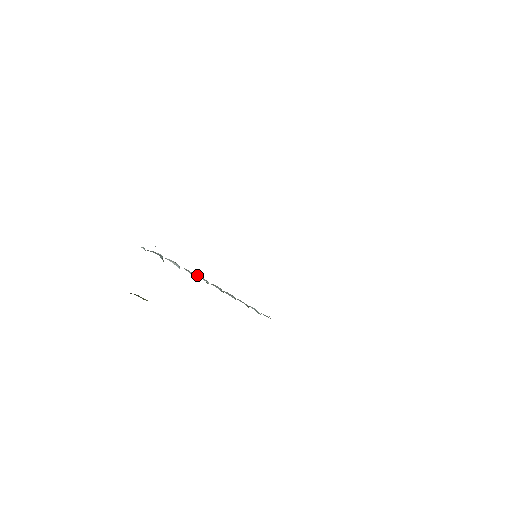
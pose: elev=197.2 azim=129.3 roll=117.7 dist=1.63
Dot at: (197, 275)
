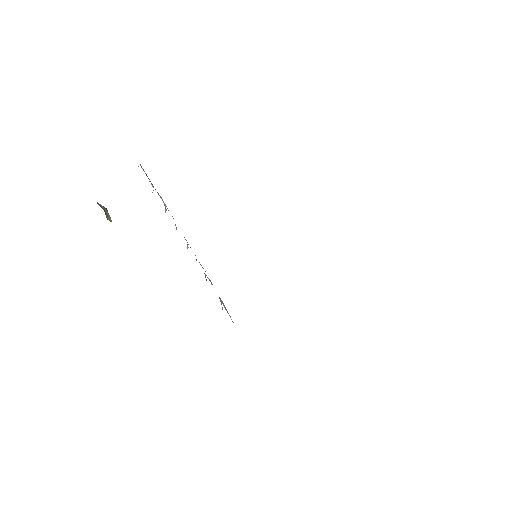
Dot at: occluded
